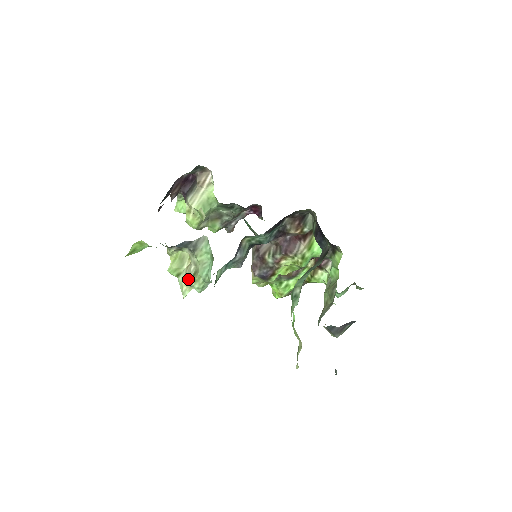
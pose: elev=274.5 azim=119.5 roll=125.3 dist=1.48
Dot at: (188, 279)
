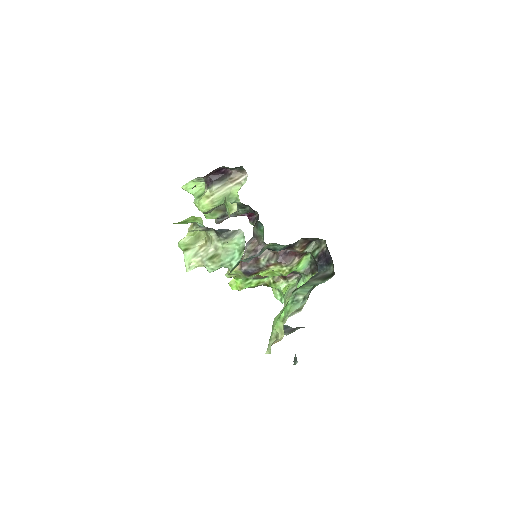
Dot at: (203, 258)
